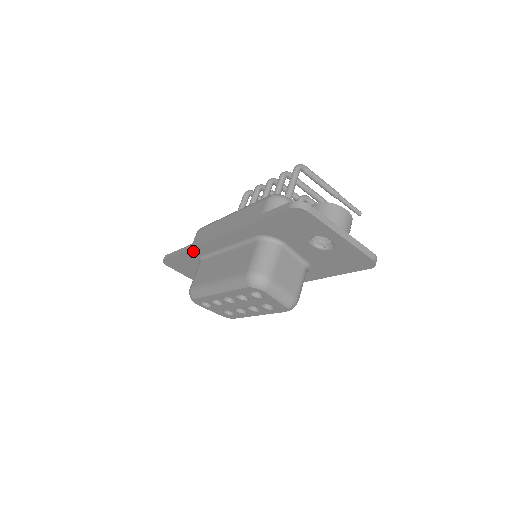
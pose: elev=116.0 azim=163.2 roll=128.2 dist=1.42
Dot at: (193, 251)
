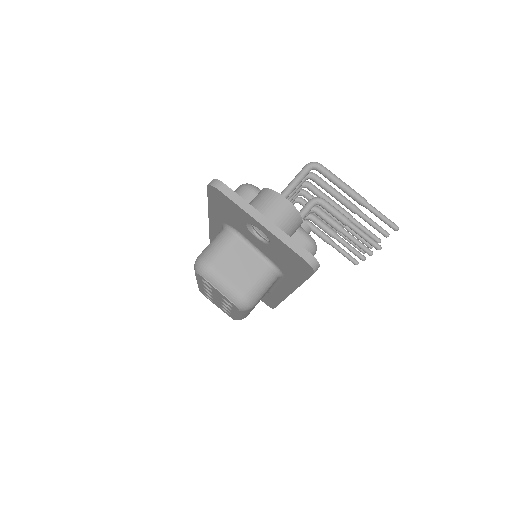
Dot at: occluded
